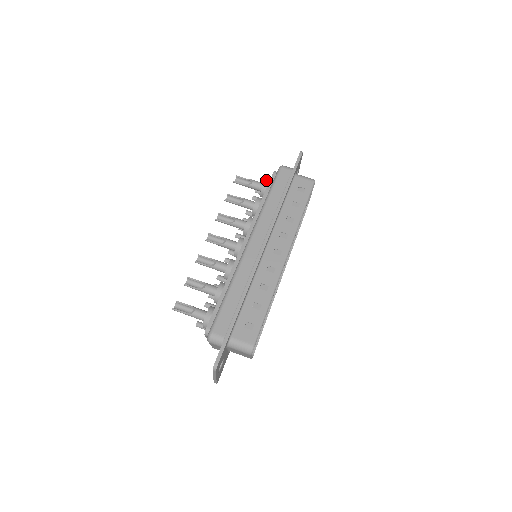
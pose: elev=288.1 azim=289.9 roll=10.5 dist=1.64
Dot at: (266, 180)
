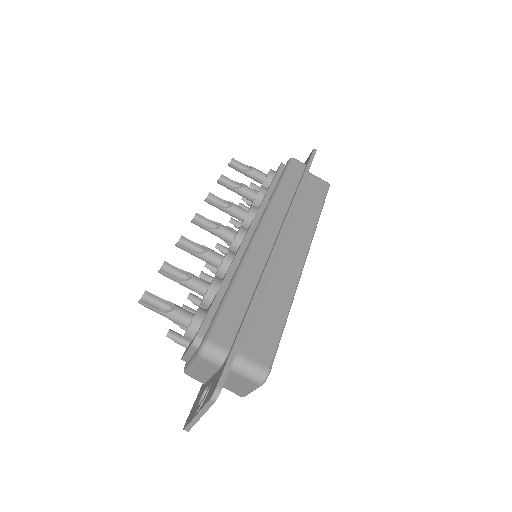
Dot at: (272, 170)
